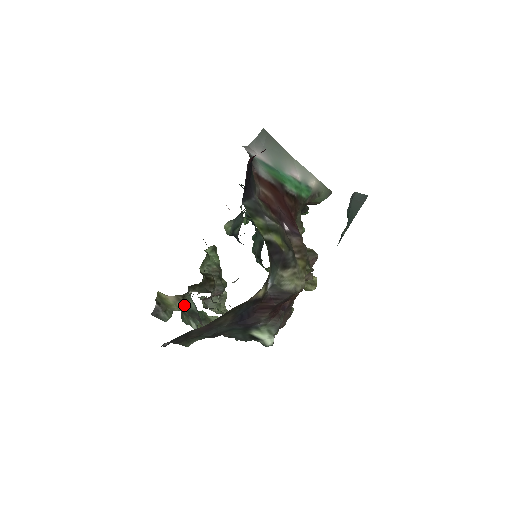
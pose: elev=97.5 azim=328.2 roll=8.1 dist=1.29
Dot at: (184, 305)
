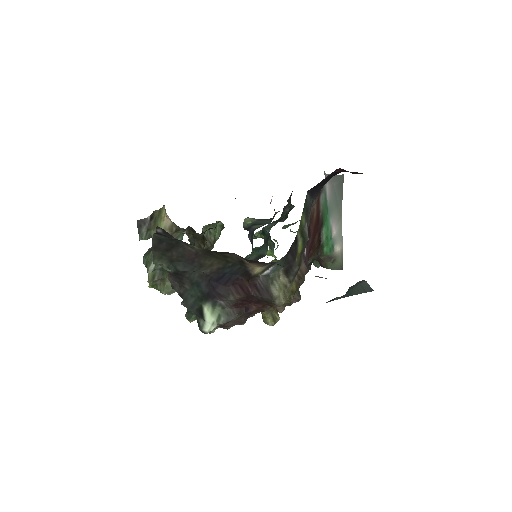
Dot at: occluded
